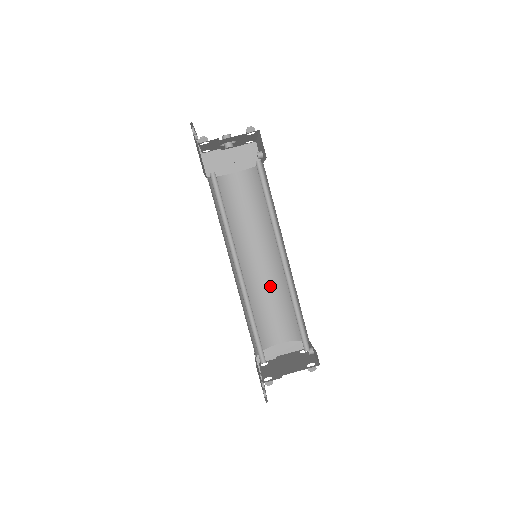
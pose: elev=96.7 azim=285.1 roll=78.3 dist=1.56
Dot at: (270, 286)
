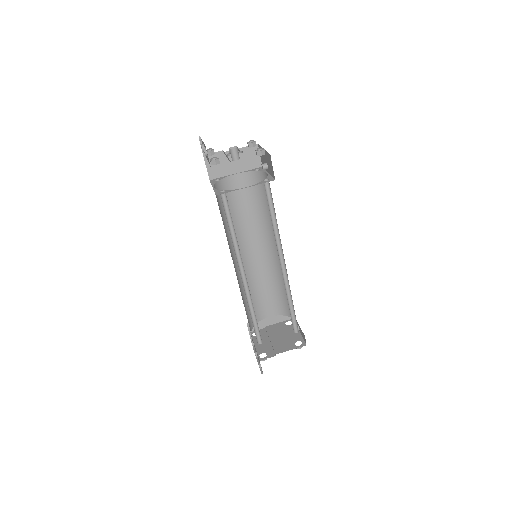
Dot at: (263, 273)
